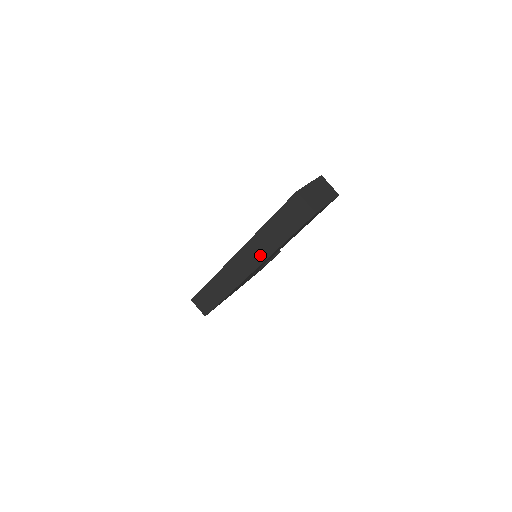
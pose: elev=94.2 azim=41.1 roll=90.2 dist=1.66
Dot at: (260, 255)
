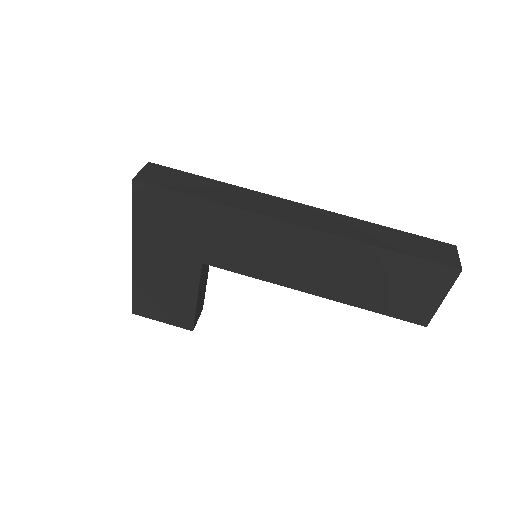
Dot at: (333, 227)
